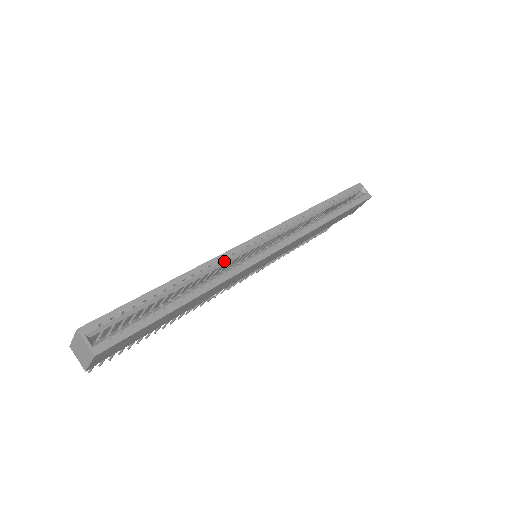
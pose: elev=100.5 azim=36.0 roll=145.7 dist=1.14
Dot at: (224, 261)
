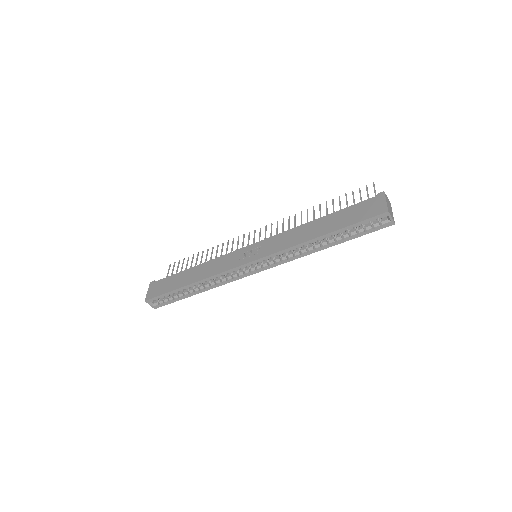
Dot at: (221, 276)
